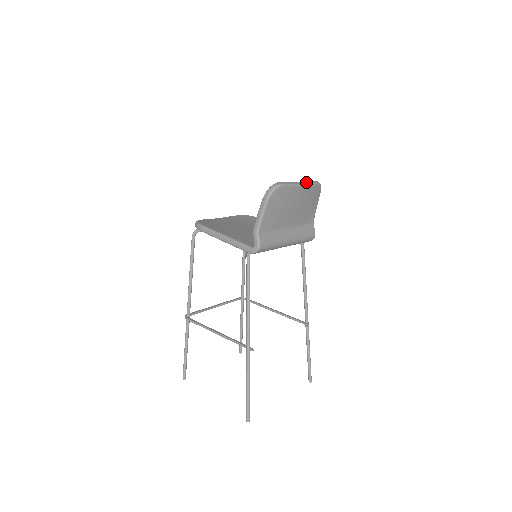
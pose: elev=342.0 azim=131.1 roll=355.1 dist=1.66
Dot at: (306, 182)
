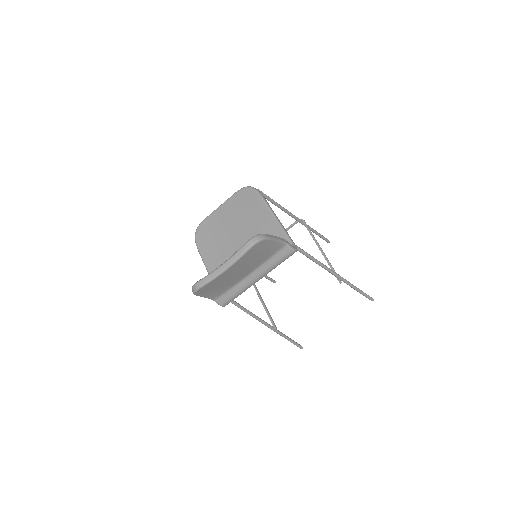
Dot at: (230, 260)
